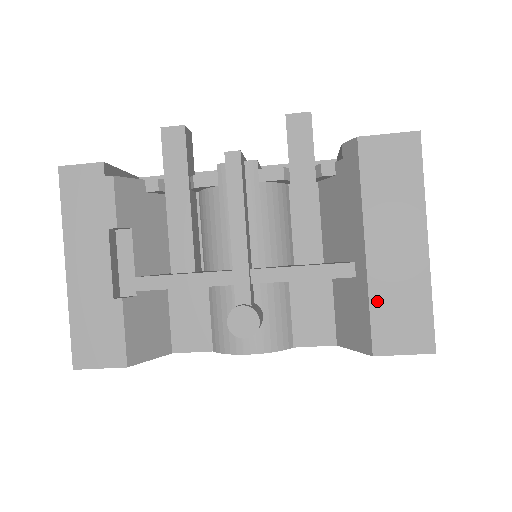
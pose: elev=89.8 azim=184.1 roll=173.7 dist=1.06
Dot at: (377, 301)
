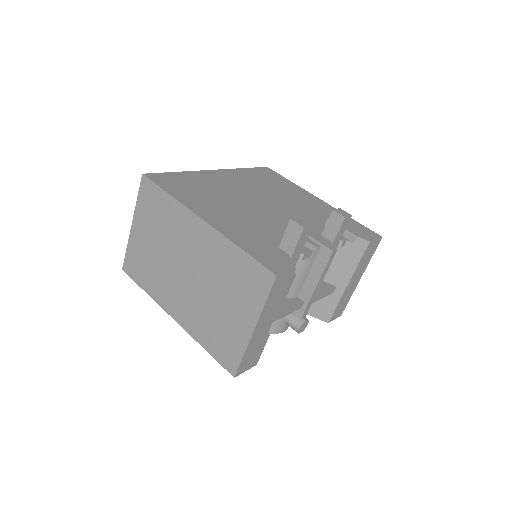
Dot at: (340, 304)
